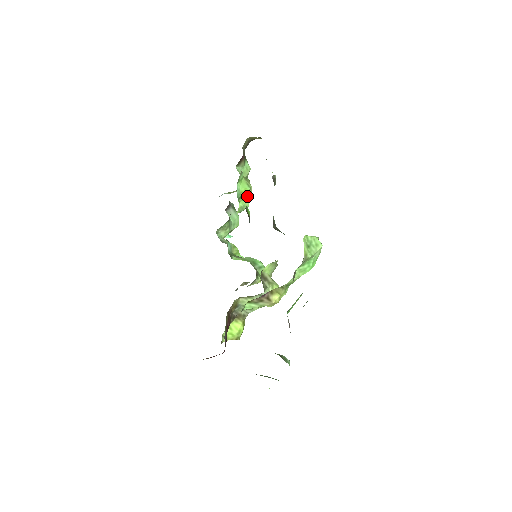
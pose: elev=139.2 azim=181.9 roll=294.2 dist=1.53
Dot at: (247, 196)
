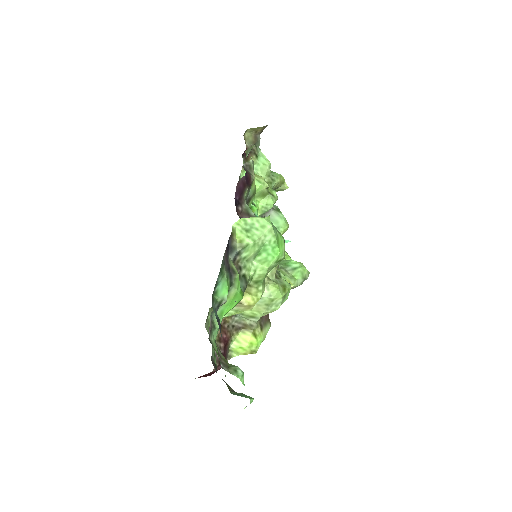
Dot at: (266, 193)
